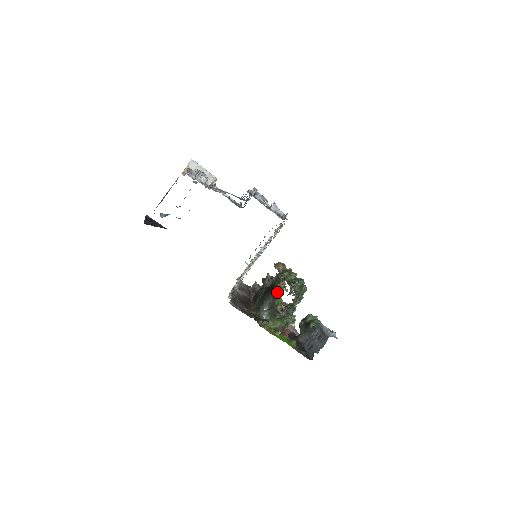
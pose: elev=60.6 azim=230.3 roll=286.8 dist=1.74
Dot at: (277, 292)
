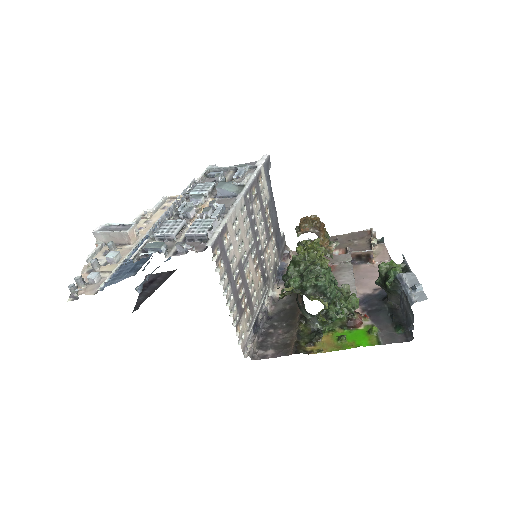
Dot at: occluded
